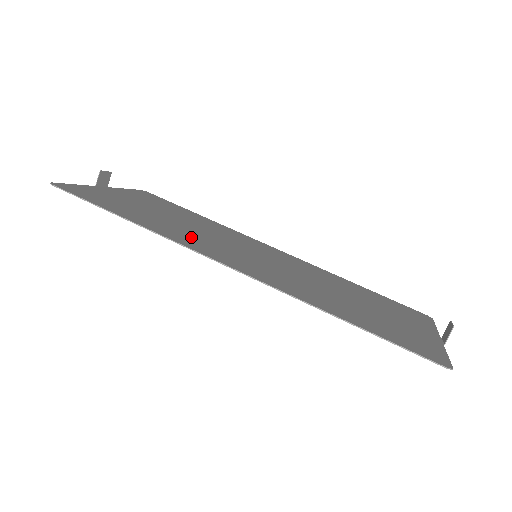
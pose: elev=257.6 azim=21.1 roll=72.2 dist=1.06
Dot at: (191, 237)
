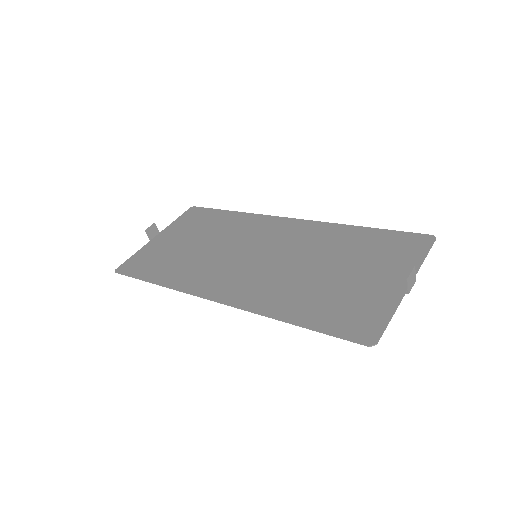
Dot at: (201, 271)
